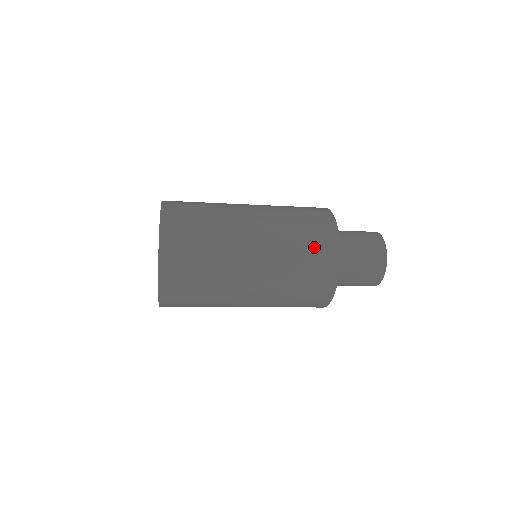
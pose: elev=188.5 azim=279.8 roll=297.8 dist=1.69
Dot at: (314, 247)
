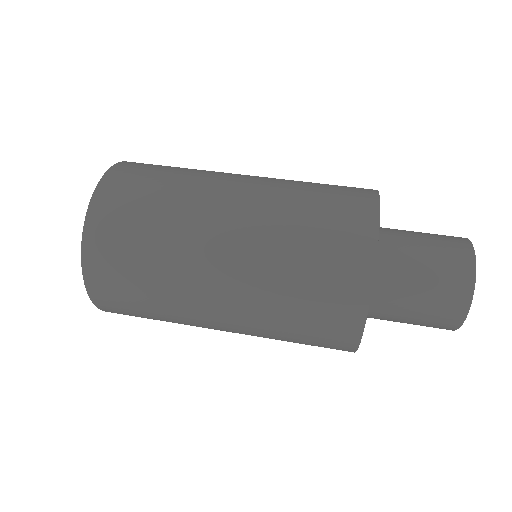
Dot at: (315, 342)
